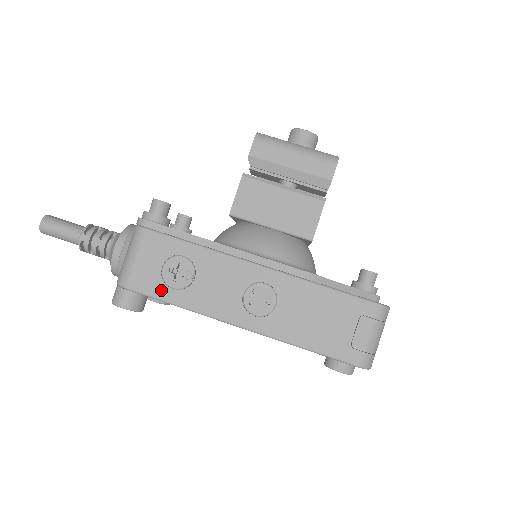
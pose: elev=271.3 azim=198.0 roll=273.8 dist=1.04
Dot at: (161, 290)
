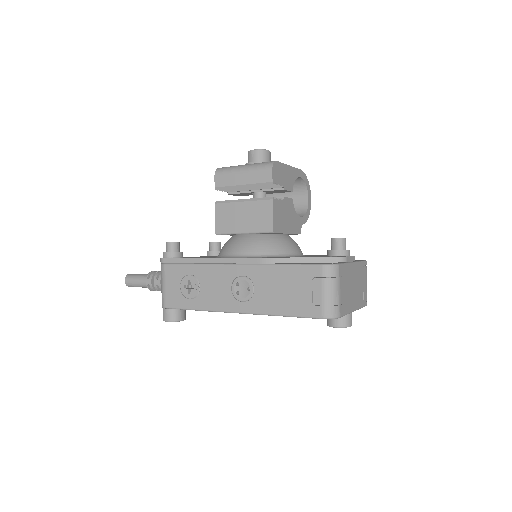
Dot at: (184, 302)
